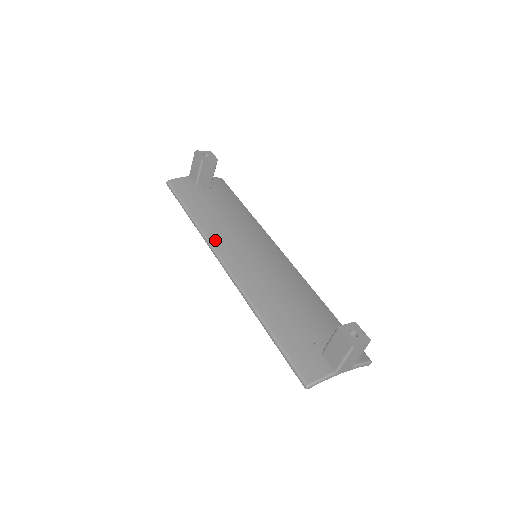
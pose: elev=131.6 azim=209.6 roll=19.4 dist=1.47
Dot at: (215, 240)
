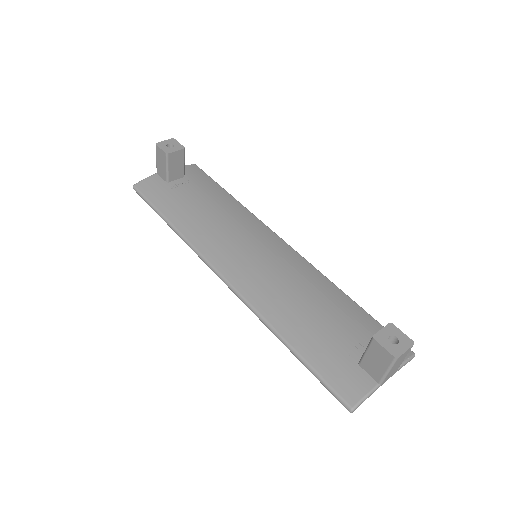
Dot at: (205, 249)
